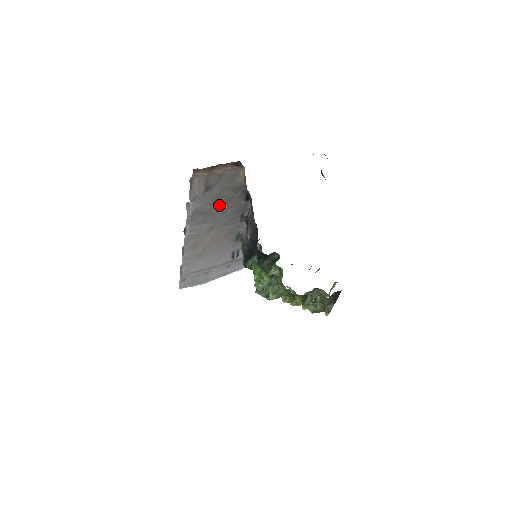
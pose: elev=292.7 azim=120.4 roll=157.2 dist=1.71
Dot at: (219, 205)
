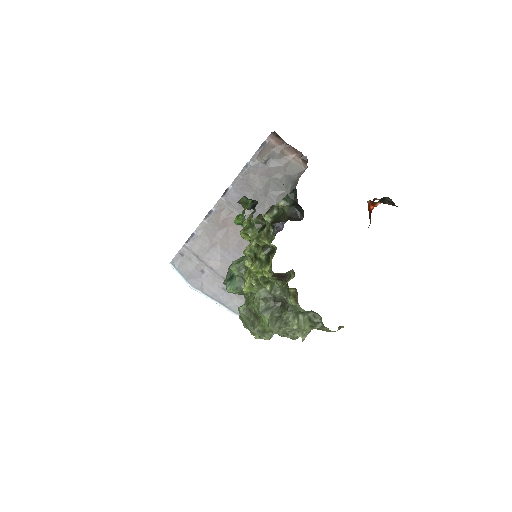
Dot at: (266, 191)
